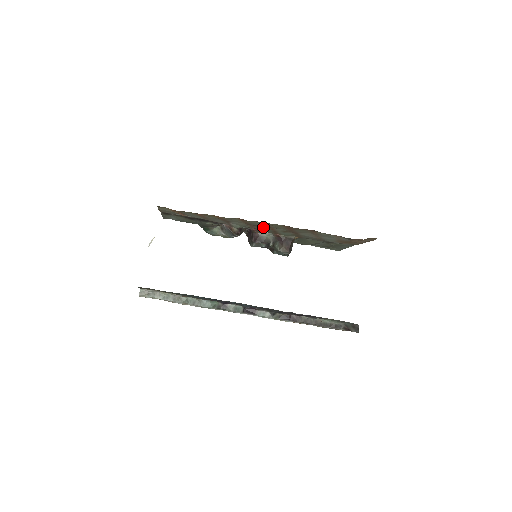
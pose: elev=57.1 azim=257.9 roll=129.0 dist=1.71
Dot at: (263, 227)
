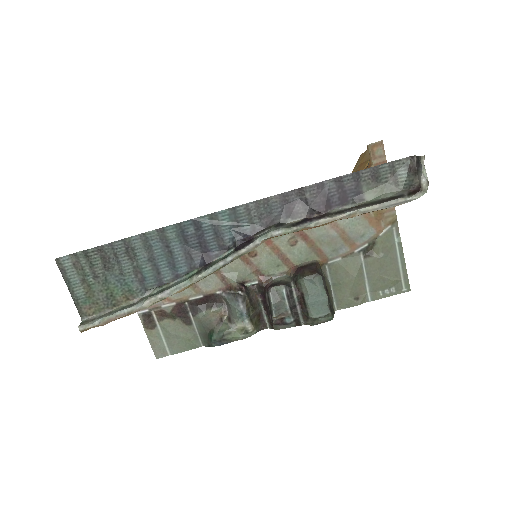
Dot at: (263, 254)
